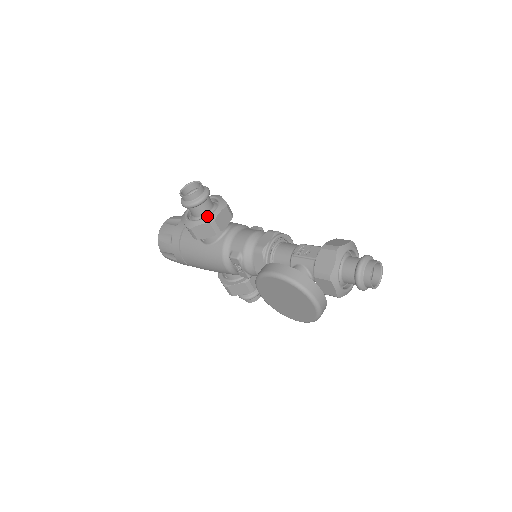
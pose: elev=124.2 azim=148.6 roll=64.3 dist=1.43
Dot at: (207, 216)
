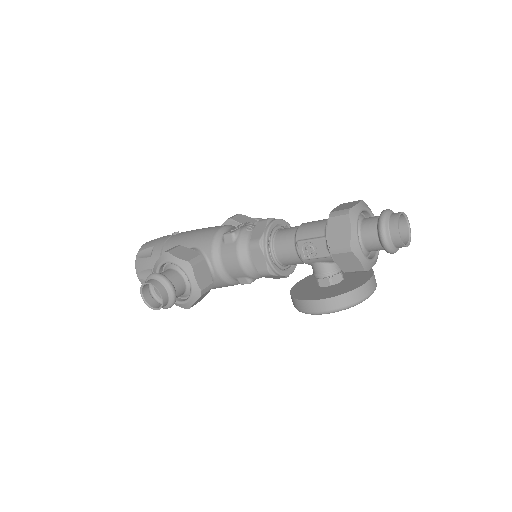
Dot at: (191, 293)
